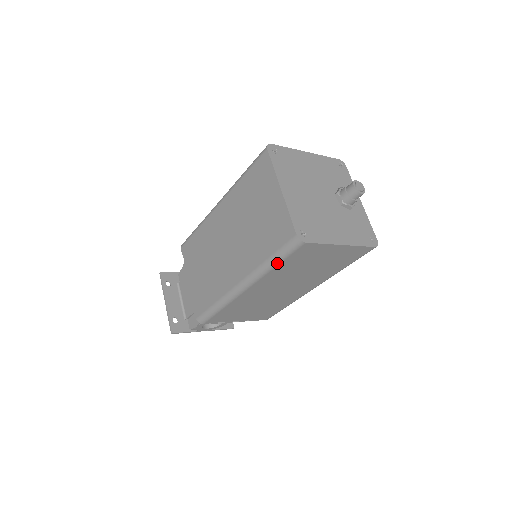
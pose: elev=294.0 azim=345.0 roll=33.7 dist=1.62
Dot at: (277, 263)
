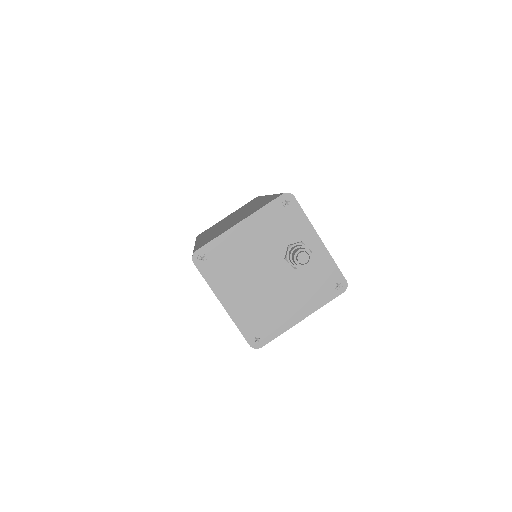
Dot at: occluded
